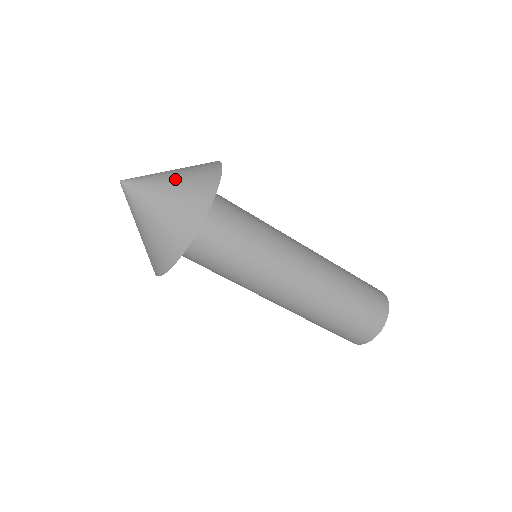
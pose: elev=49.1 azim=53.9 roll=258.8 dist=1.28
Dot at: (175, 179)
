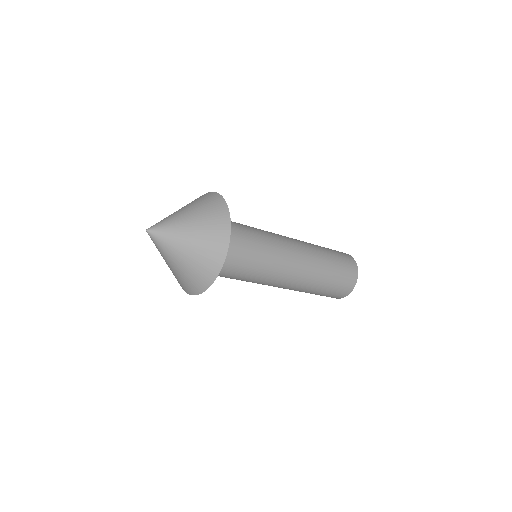
Dot at: (192, 219)
